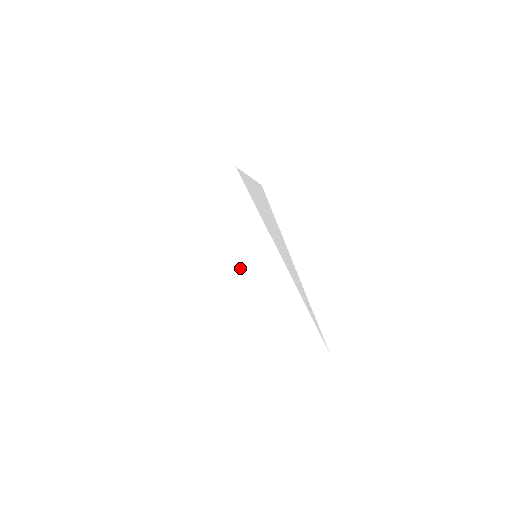
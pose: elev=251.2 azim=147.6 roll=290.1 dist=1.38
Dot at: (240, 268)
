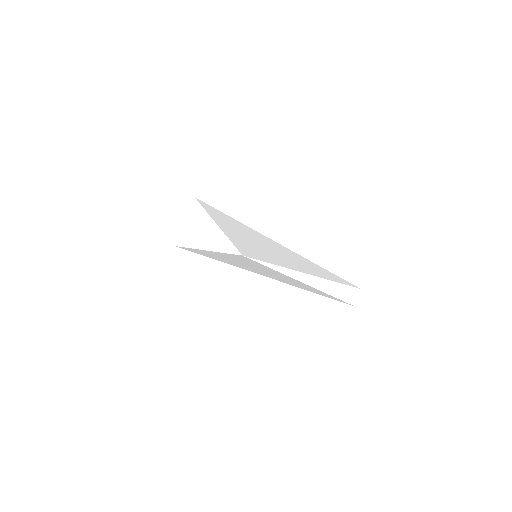
Dot at: (260, 246)
